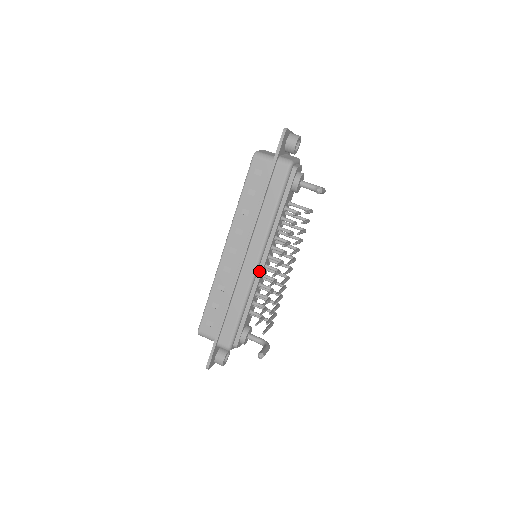
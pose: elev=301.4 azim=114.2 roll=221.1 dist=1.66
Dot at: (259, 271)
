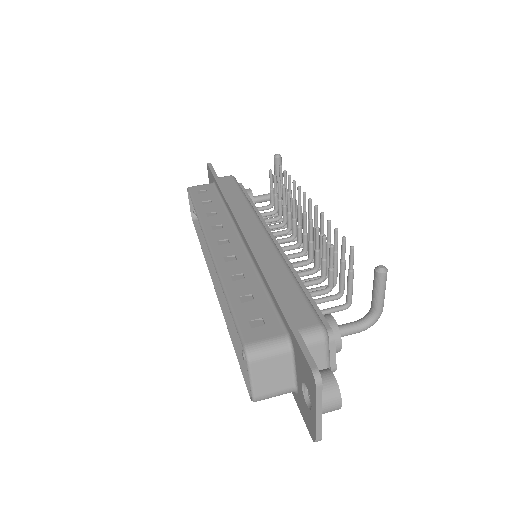
Dot at: occluded
